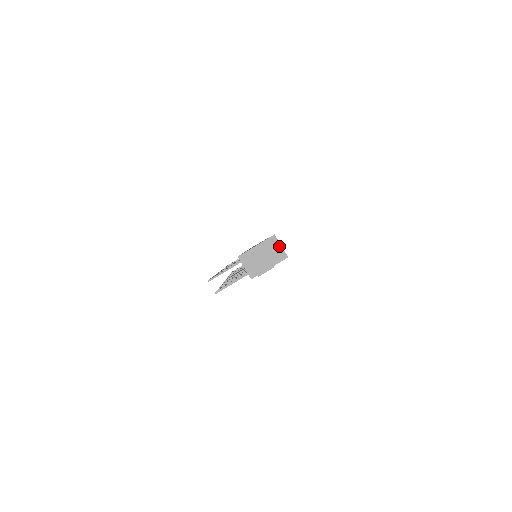
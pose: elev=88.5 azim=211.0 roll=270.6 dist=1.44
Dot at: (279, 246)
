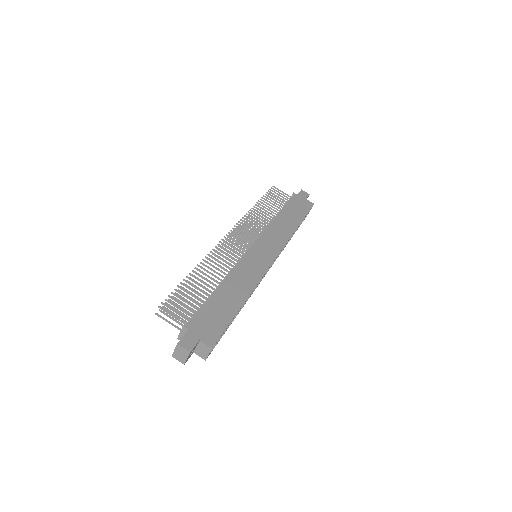
Dot at: (207, 353)
